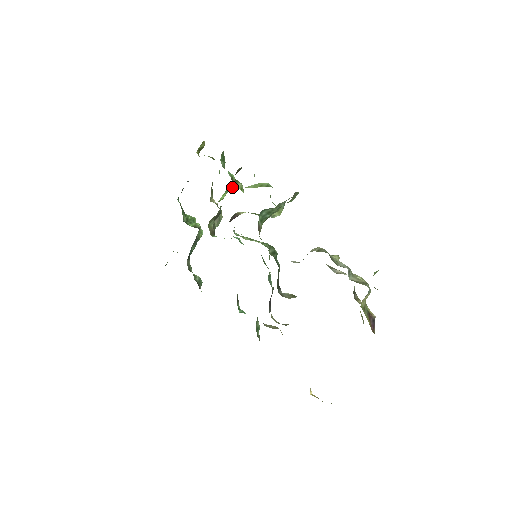
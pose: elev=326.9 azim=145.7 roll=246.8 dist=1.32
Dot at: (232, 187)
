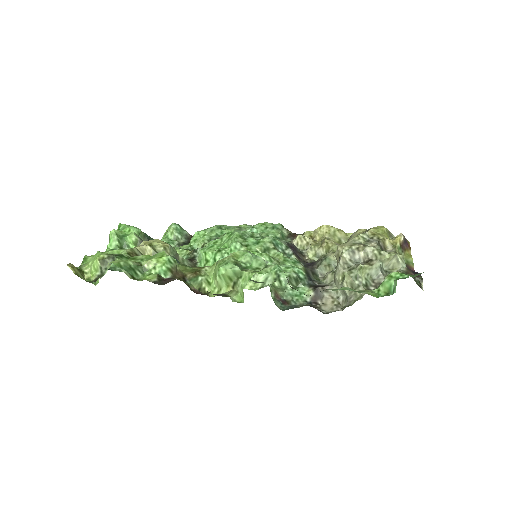
Dot at: (179, 270)
